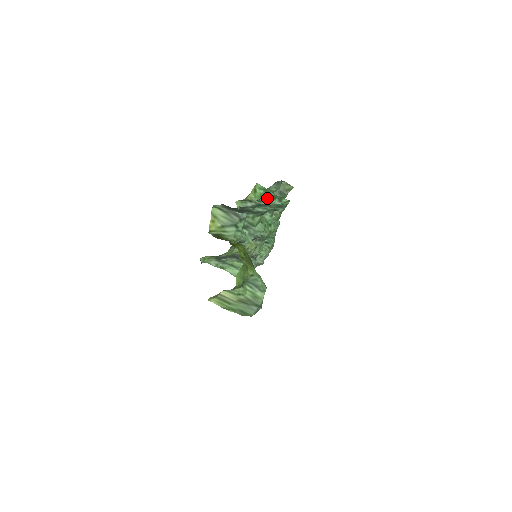
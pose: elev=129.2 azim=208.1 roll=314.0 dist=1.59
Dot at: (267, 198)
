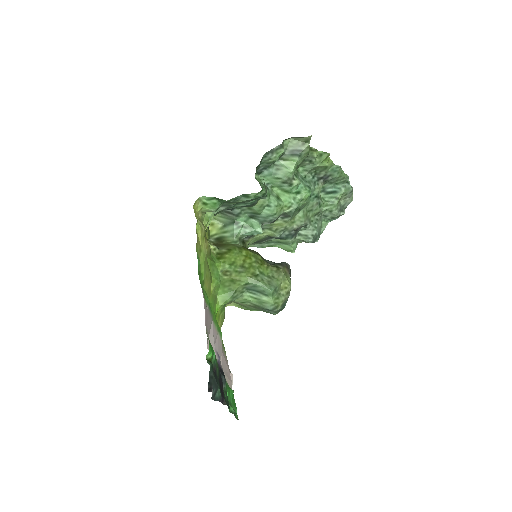
Dot at: (228, 202)
